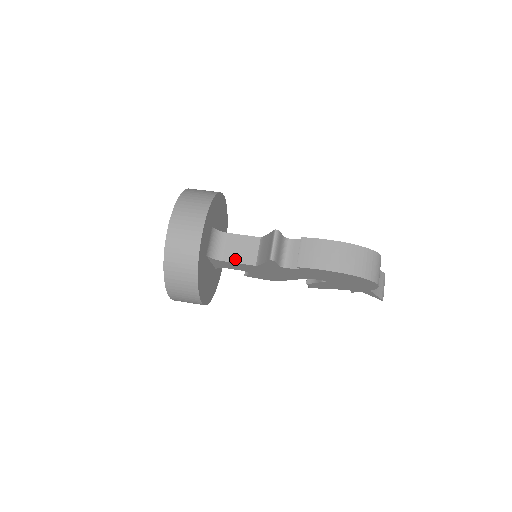
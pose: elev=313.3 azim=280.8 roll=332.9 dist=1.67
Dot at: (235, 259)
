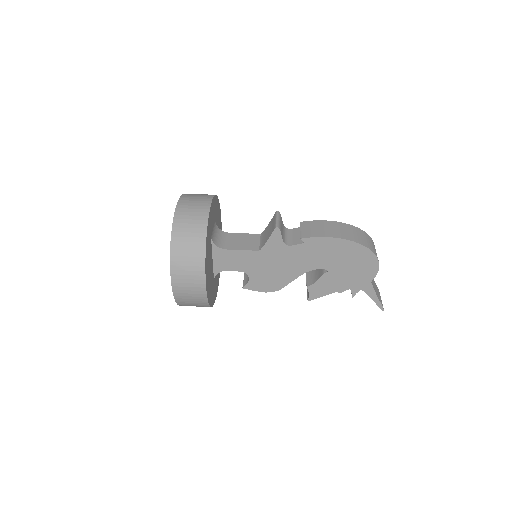
Dot at: (238, 247)
